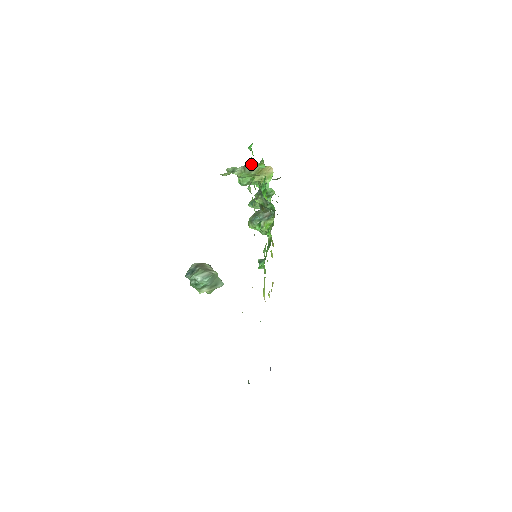
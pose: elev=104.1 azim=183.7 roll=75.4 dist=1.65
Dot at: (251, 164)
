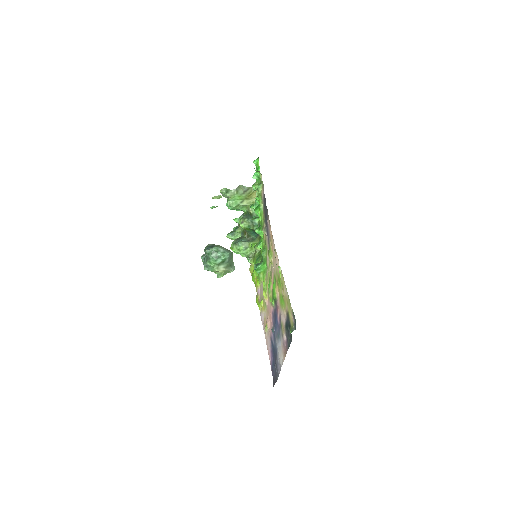
Dot at: occluded
